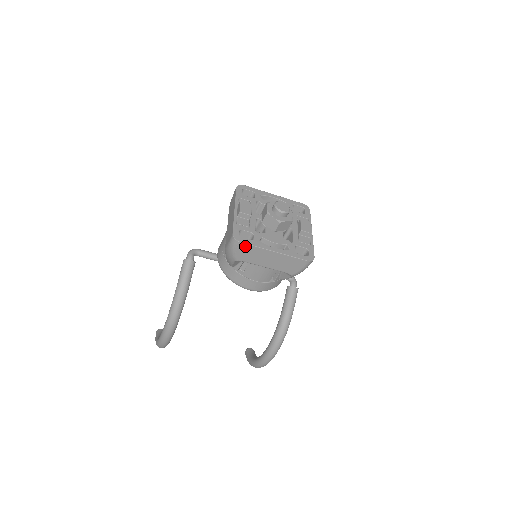
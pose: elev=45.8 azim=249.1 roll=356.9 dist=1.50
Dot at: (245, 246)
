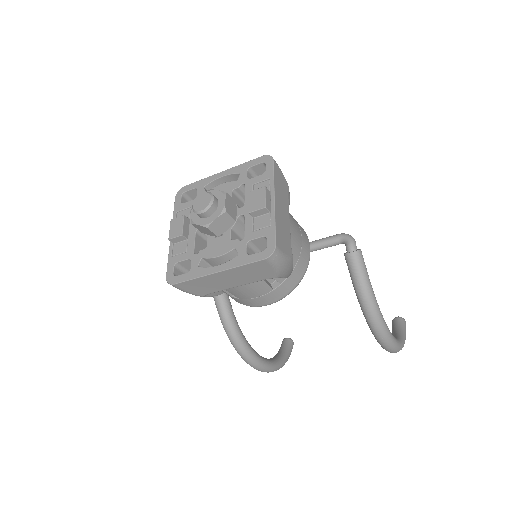
Dot at: (184, 284)
